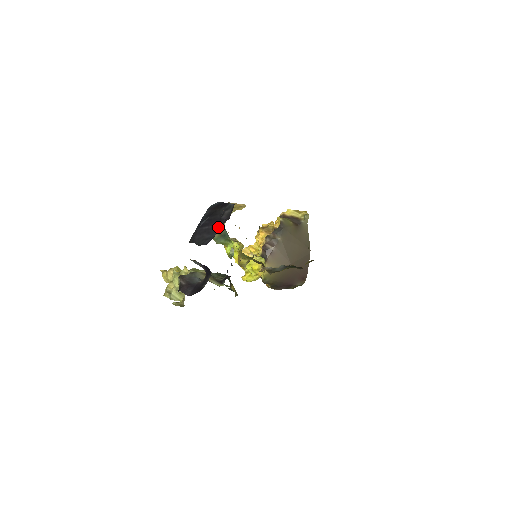
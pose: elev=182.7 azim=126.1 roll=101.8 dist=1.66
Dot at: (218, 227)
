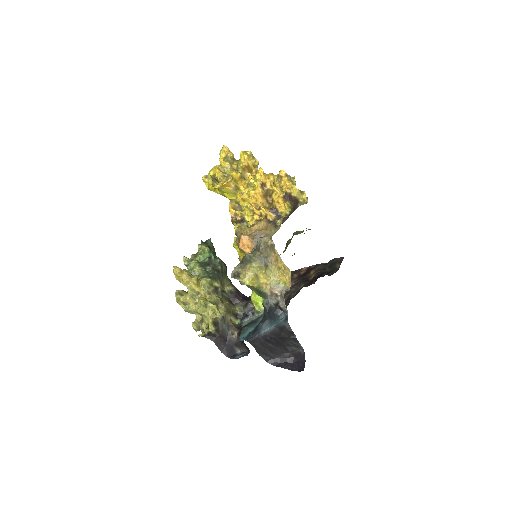
Dot at: (281, 353)
